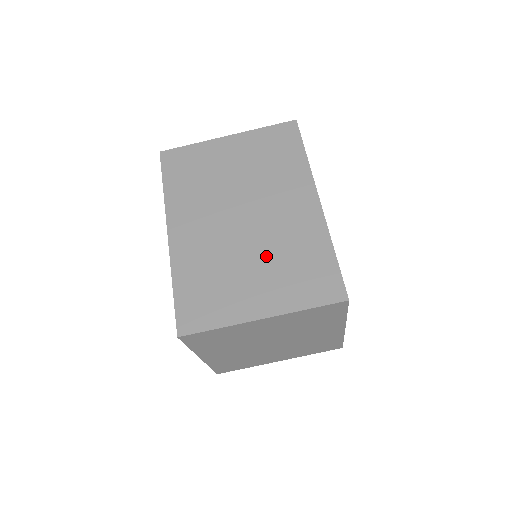
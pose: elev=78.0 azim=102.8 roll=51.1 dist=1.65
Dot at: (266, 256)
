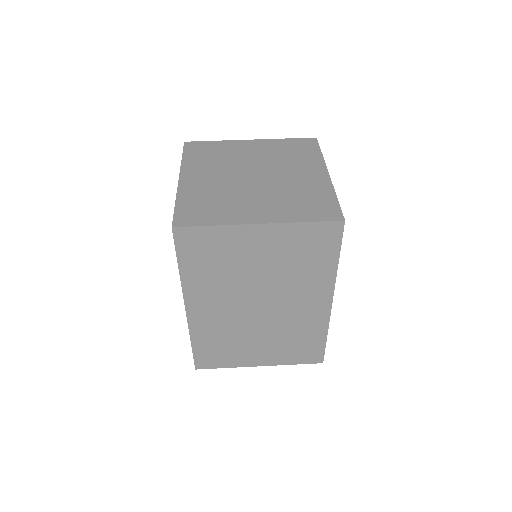
Dot at: occluded
